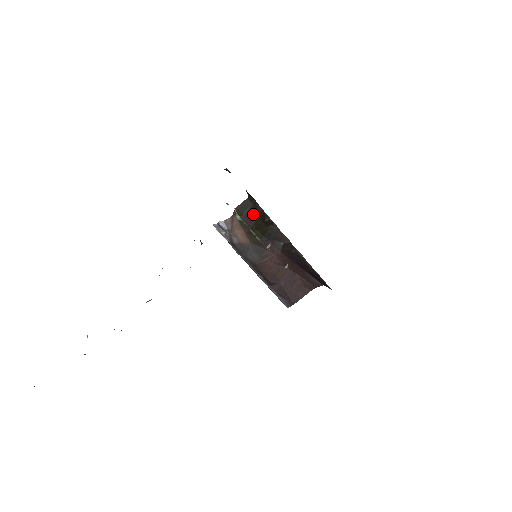
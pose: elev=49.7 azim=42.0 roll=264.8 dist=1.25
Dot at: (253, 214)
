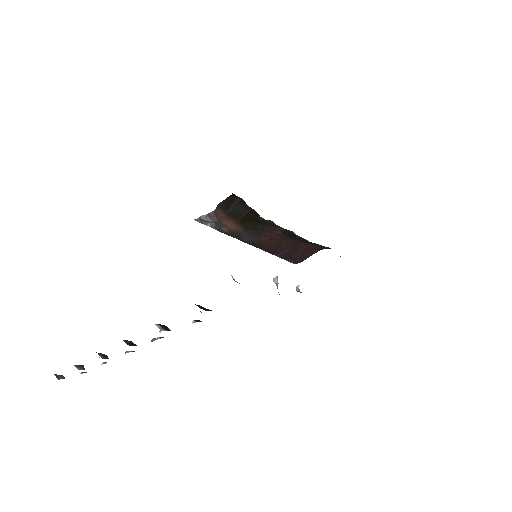
Dot at: (242, 208)
